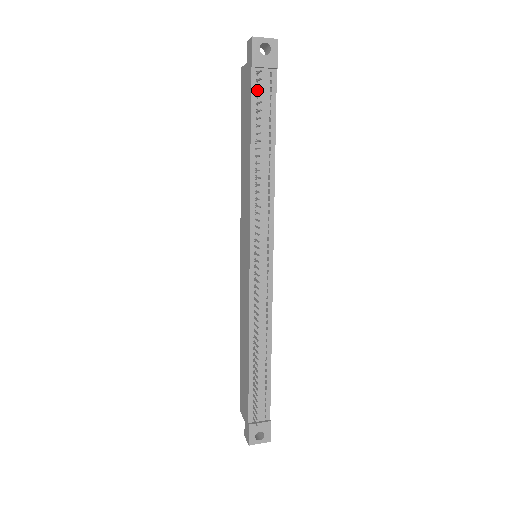
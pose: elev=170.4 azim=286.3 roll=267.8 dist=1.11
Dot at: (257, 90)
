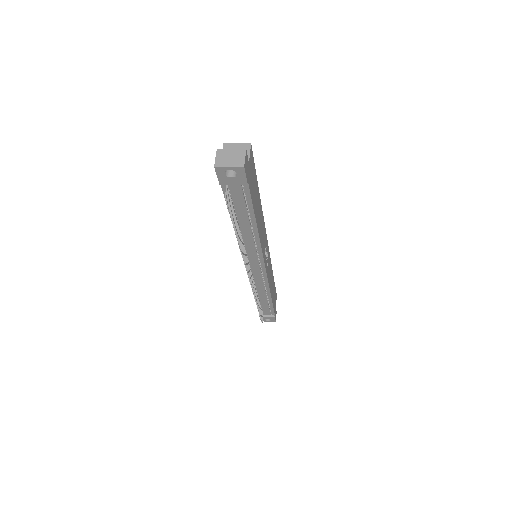
Dot at: (230, 194)
